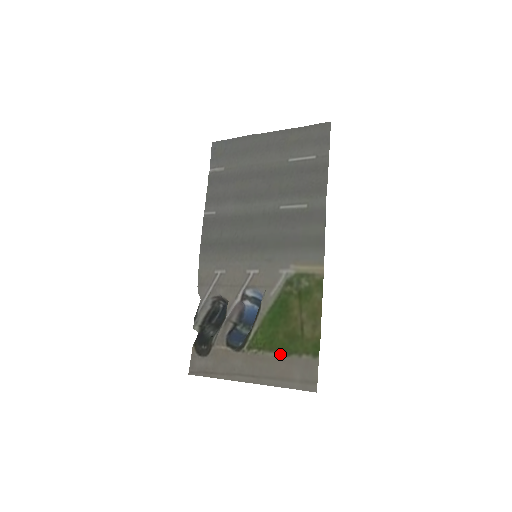
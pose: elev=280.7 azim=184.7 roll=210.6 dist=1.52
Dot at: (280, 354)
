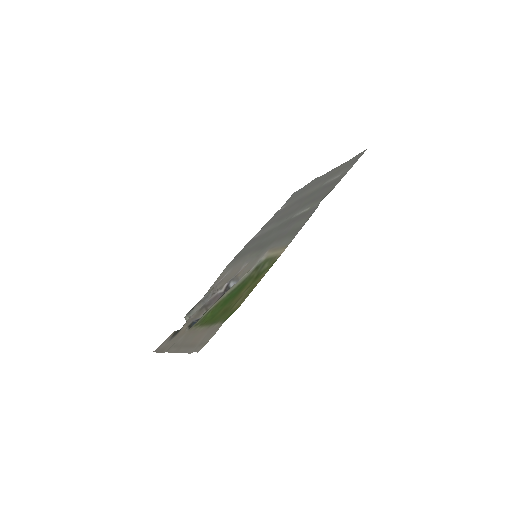
Dot at: (207, 325)
